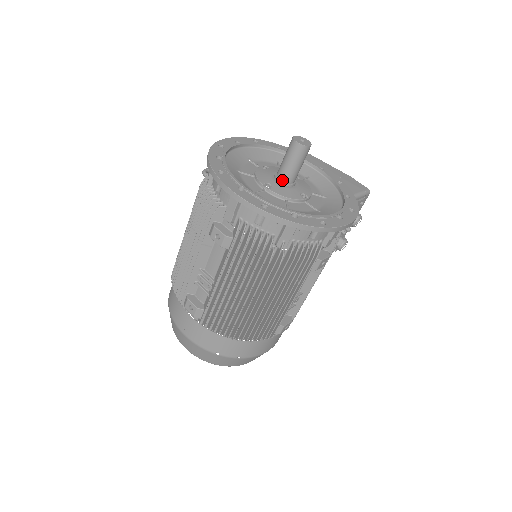
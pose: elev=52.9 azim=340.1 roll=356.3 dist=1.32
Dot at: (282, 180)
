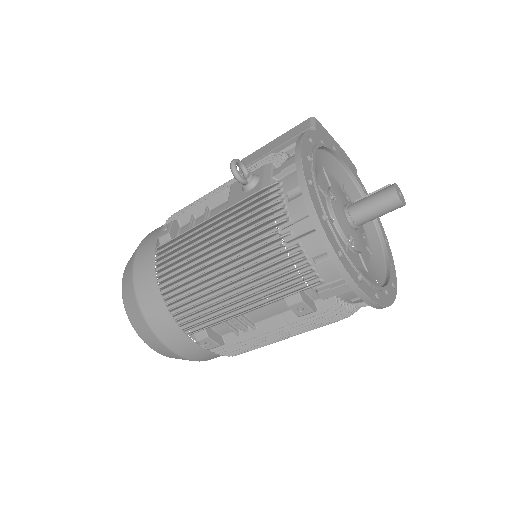
Dot at: (356, 225)
